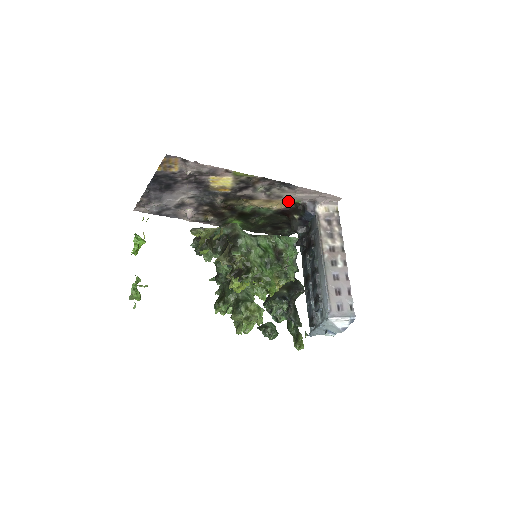
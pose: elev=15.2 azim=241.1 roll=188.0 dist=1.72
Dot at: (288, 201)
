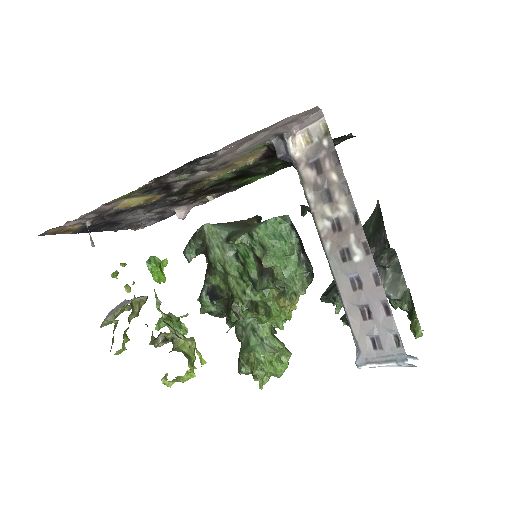
Dot at: (249, 152)
